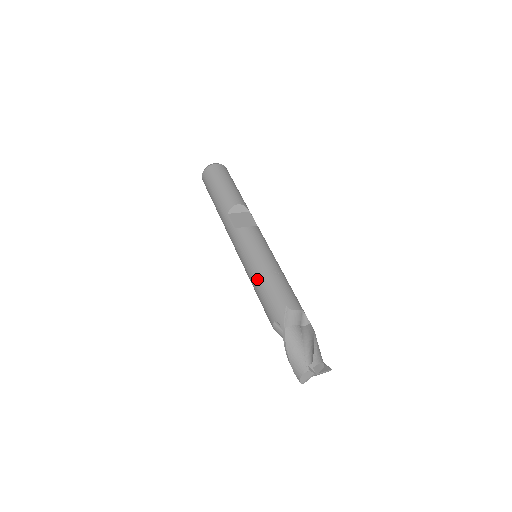
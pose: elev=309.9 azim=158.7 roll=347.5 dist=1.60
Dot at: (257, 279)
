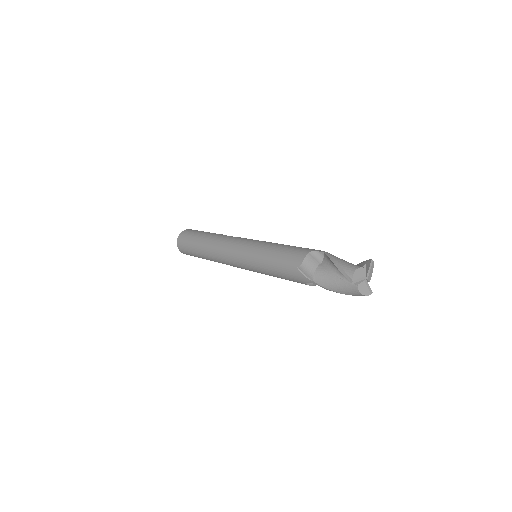
Dot at: (277, 244)
